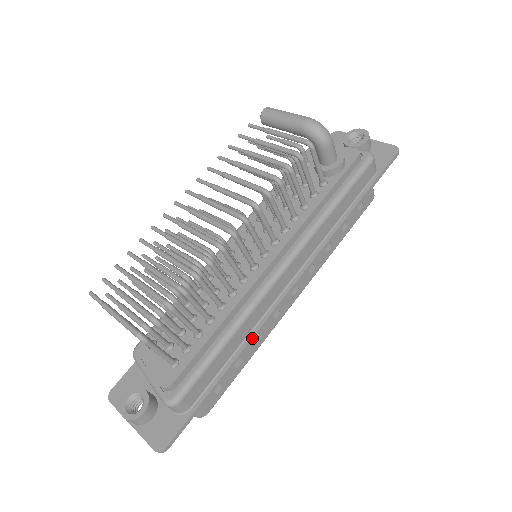
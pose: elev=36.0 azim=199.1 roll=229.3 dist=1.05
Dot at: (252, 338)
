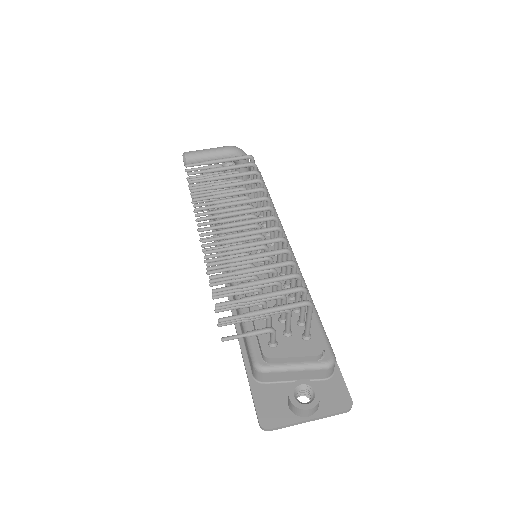
Dot at: occluded
